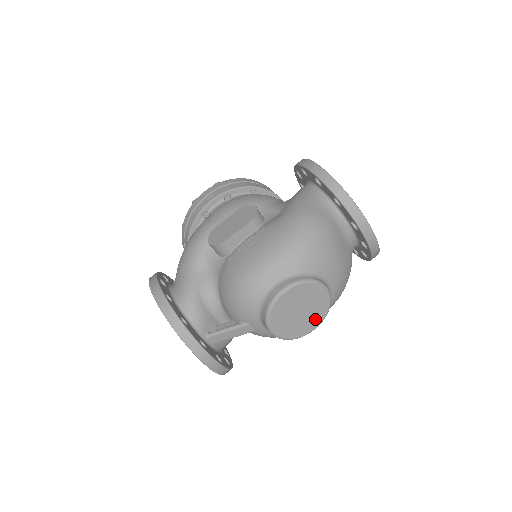
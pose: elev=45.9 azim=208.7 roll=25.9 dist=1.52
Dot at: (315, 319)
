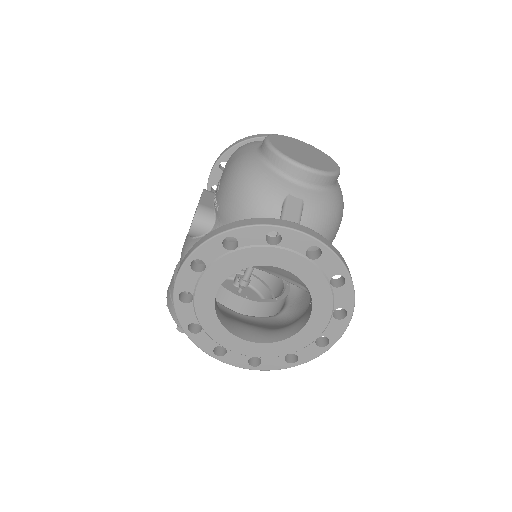
Dot at: (326, 159)
